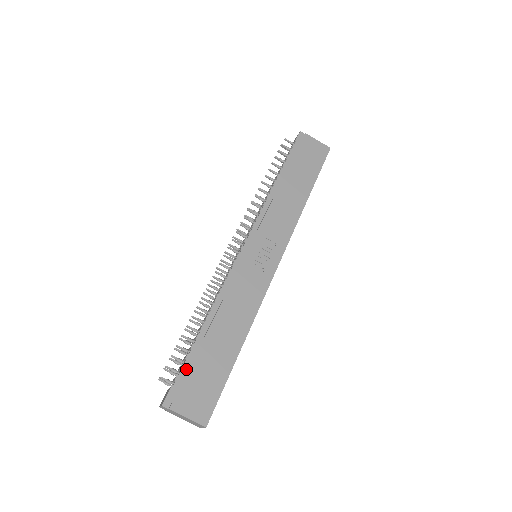
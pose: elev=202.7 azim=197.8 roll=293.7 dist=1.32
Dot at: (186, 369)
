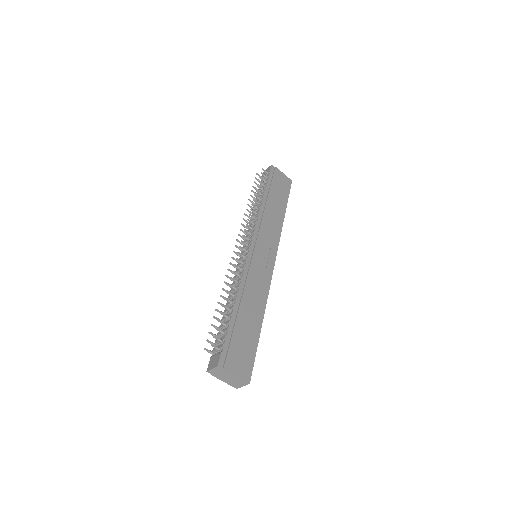
Dot at: (229, 338)
